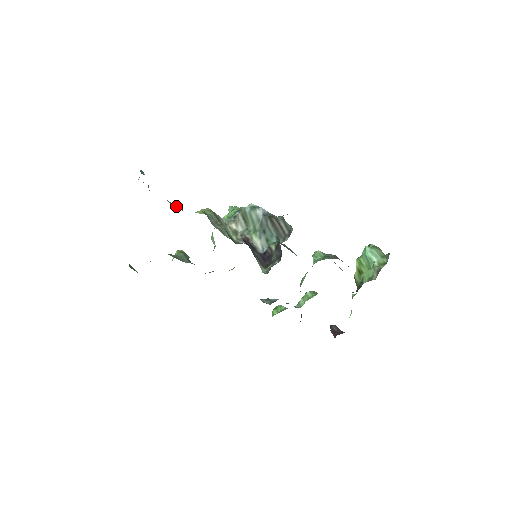
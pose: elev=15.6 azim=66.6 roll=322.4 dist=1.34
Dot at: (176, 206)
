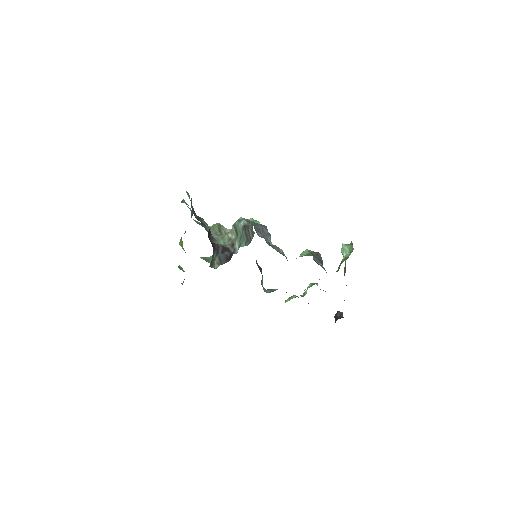
Dot at: (200, 223)
